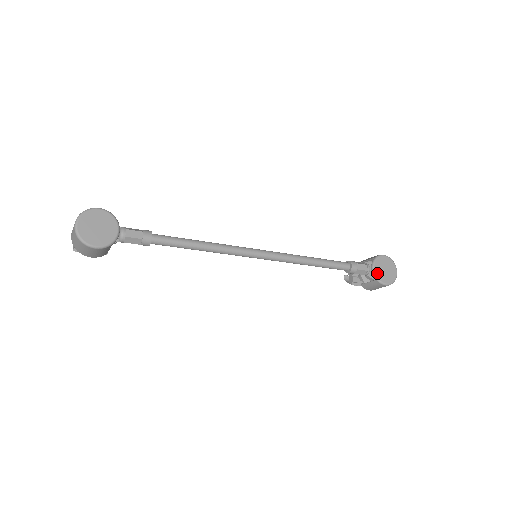
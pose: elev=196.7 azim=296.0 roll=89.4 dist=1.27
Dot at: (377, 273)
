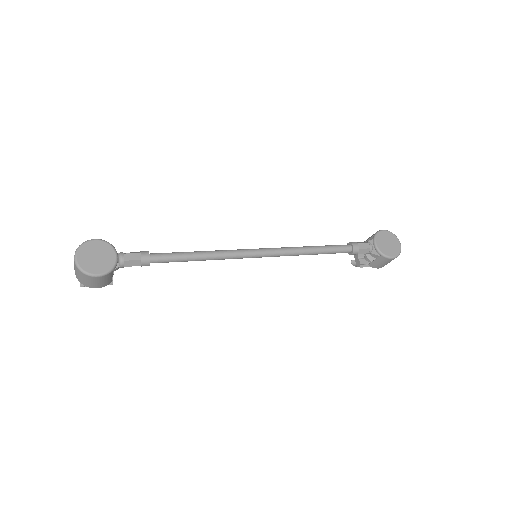
Dot at: (380, 248)
